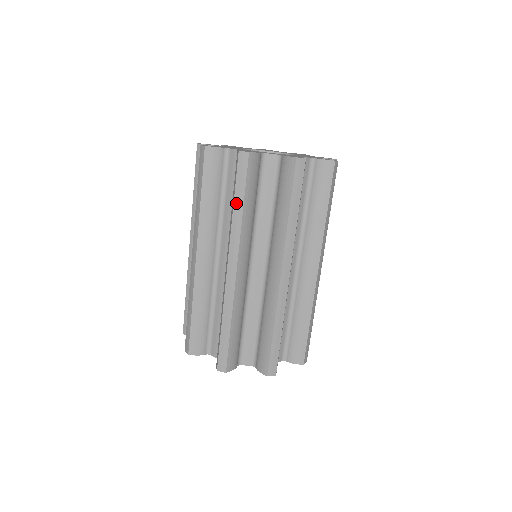
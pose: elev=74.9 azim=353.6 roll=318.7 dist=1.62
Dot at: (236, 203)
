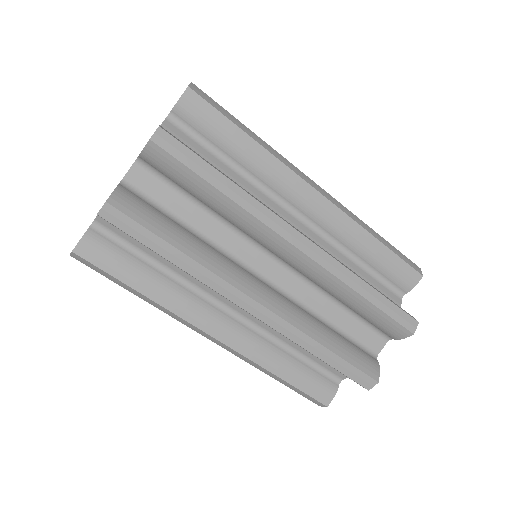
Dot at: (169, 257)
